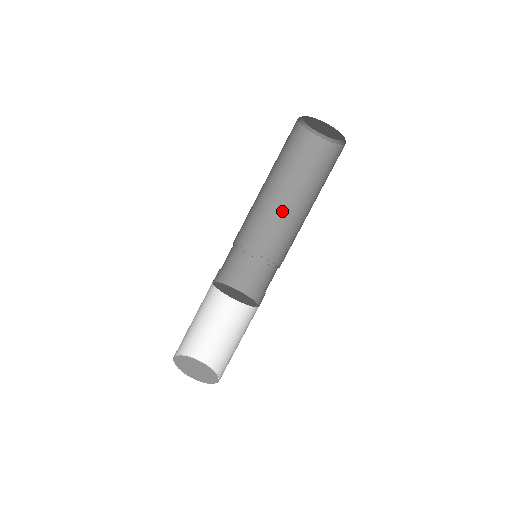
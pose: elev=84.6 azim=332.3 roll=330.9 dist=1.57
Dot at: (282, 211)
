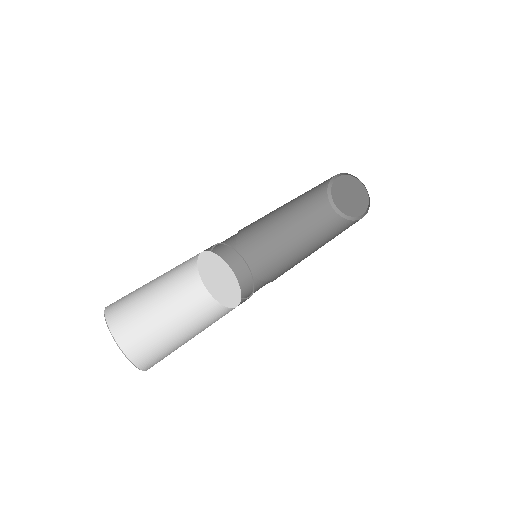
Dot at: (289, 250)
